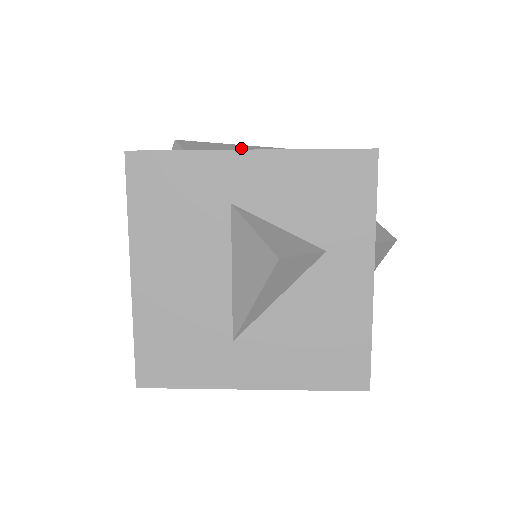
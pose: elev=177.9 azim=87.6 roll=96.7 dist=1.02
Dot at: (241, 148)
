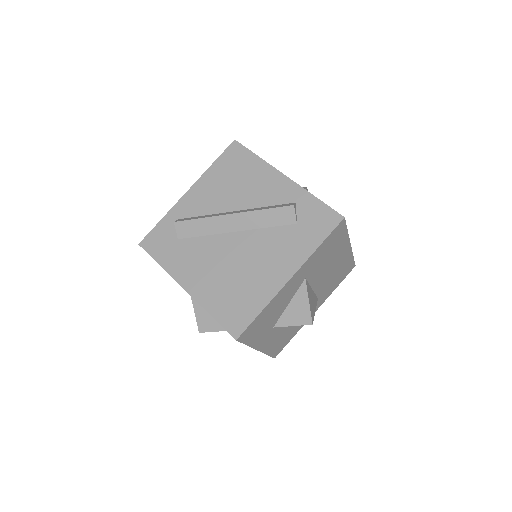
Dot at: (228, 219)
